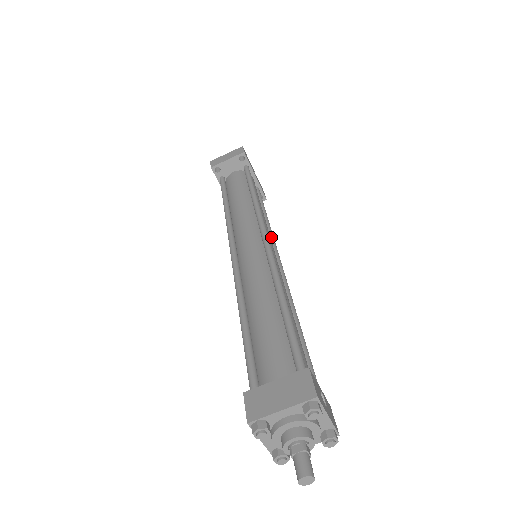
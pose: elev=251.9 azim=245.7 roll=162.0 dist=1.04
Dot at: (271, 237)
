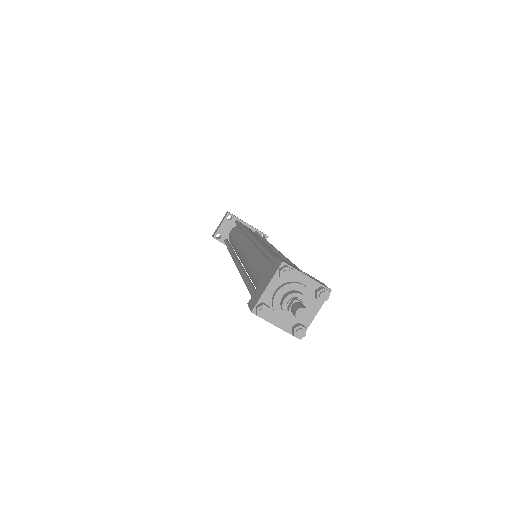
Dot at: (267, 244)
